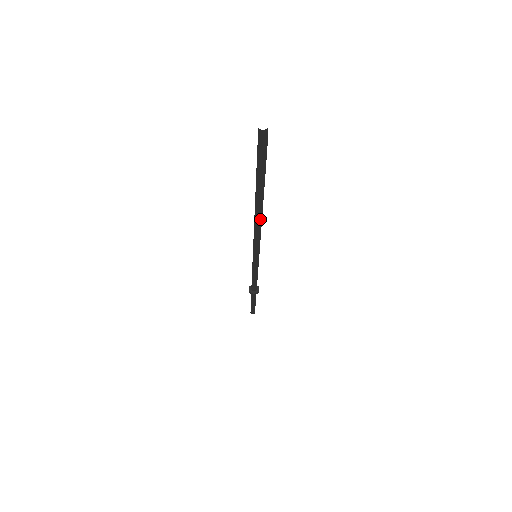
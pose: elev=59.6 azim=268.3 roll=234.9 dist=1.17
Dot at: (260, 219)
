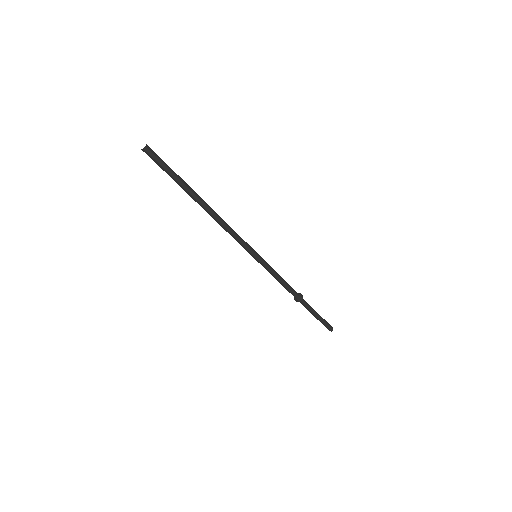
Dot at: (216, 216)
